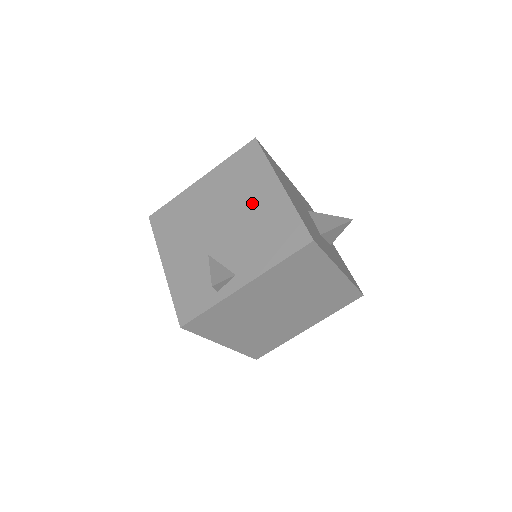
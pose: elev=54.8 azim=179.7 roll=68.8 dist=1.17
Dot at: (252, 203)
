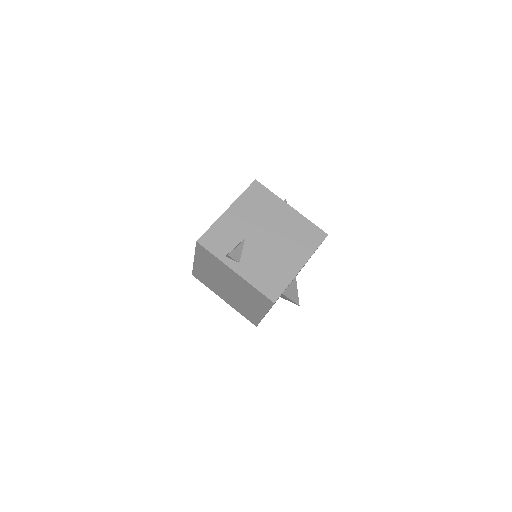
Dot at: (285, 253)
